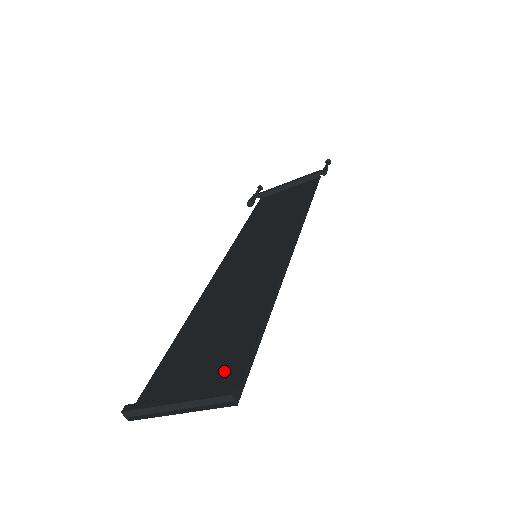
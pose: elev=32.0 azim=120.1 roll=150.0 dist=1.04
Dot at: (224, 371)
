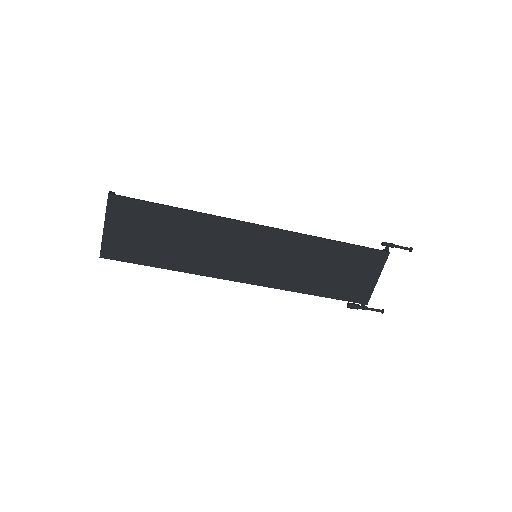
Dot at: (133, 215)
